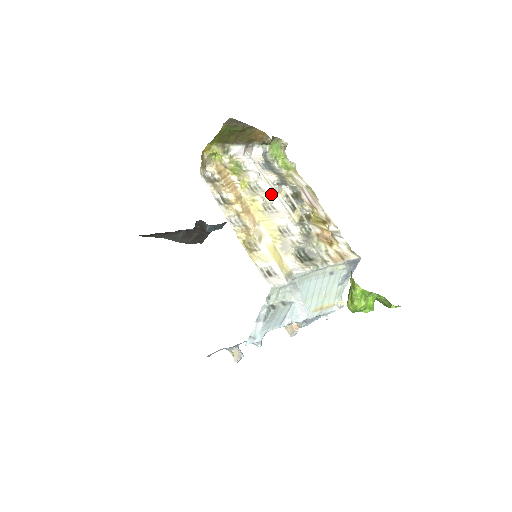
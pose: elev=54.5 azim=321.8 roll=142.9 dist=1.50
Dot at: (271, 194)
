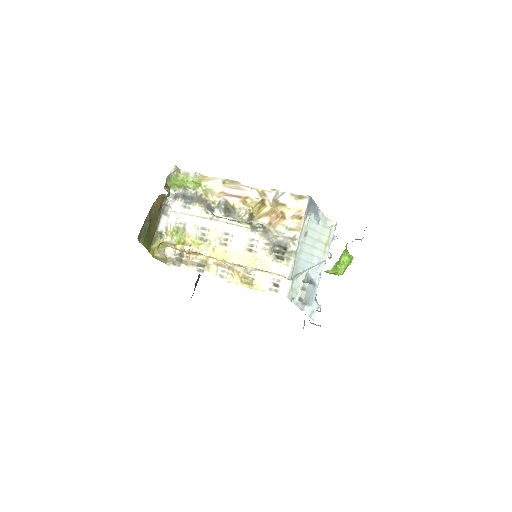
Dot at: (215, 227)
